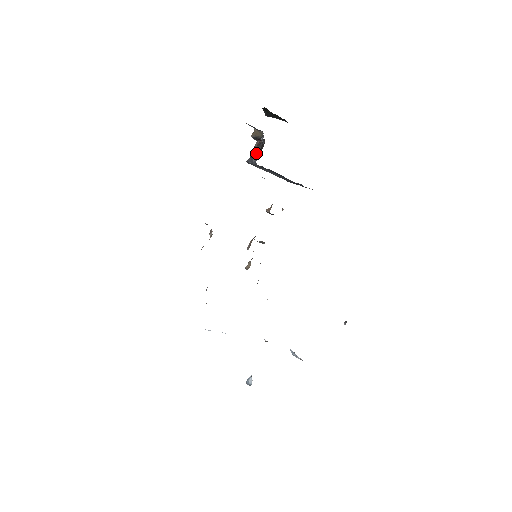
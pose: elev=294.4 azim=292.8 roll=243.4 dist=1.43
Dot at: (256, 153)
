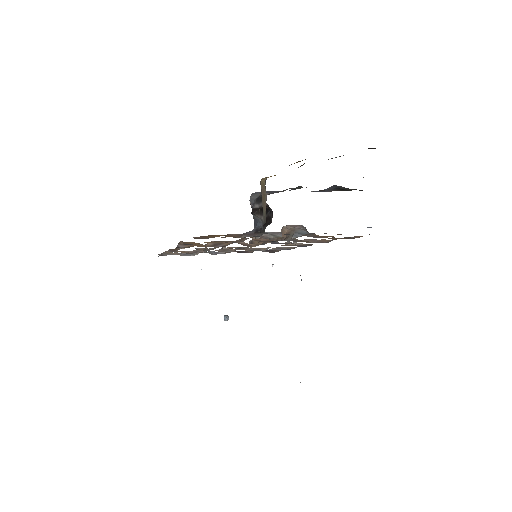
Dot at: (259, 213)
